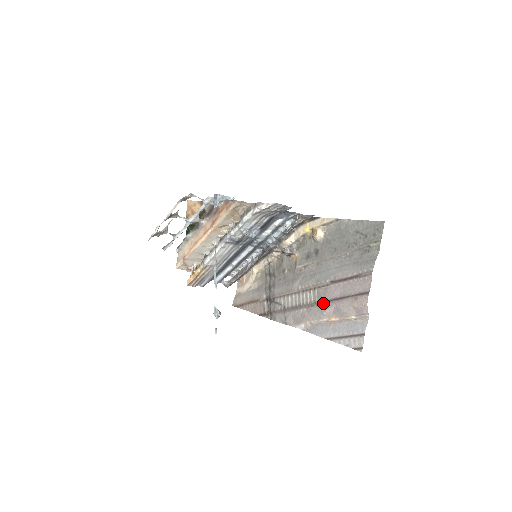
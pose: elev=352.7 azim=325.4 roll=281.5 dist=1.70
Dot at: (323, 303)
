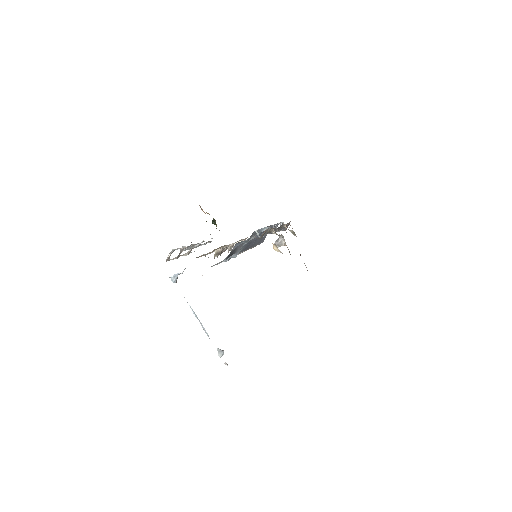
Dot at: occluded
